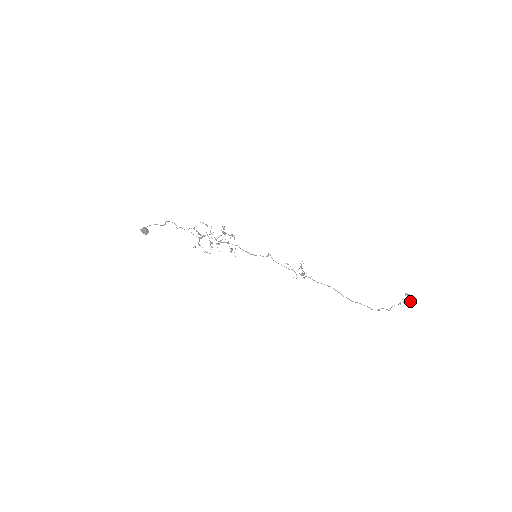
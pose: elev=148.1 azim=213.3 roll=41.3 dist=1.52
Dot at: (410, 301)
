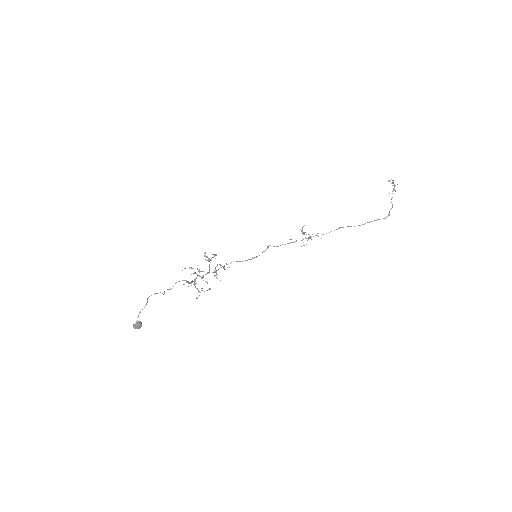
Dot at: occluded
